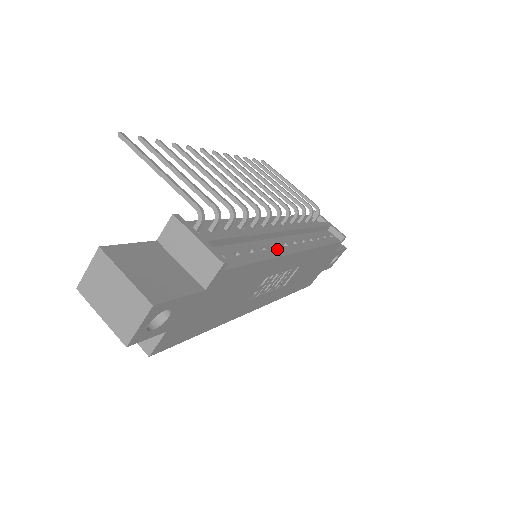
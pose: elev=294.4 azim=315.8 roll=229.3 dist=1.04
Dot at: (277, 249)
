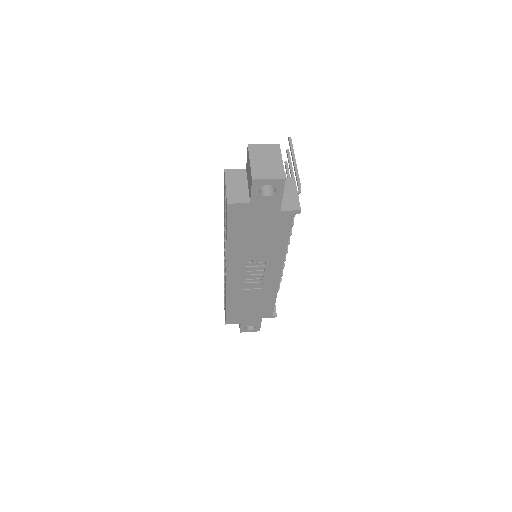
Dot at: occluded
